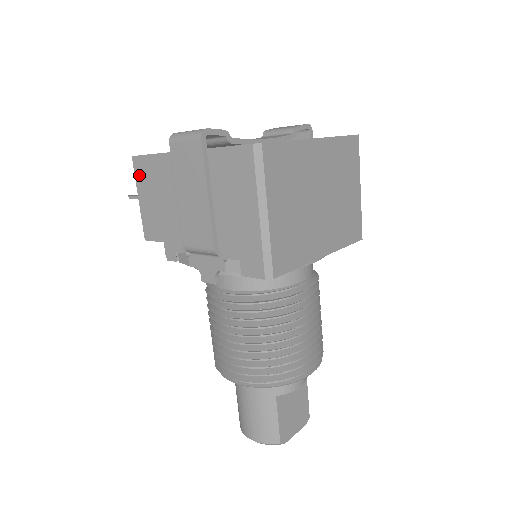
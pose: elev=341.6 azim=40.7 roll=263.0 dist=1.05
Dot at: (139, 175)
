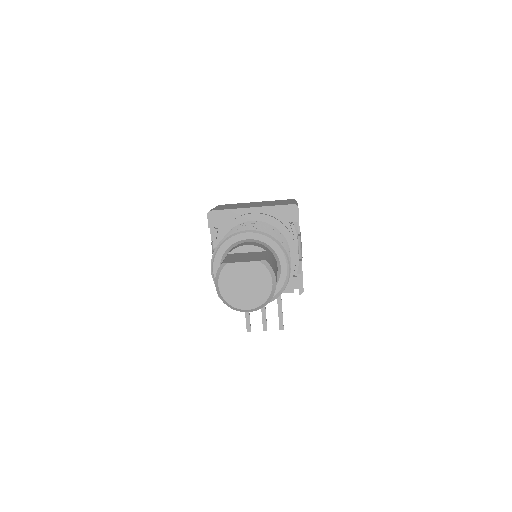
Dot at: occluded
